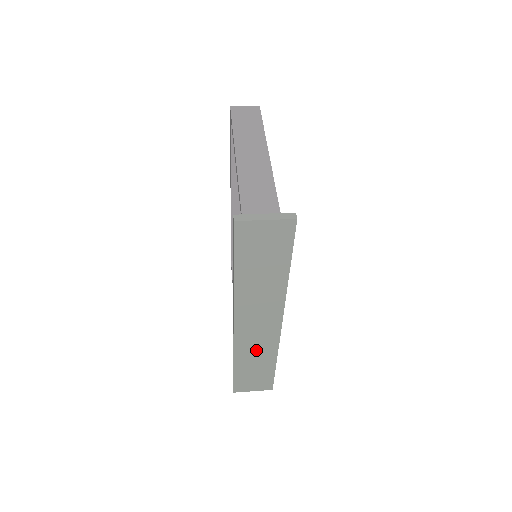
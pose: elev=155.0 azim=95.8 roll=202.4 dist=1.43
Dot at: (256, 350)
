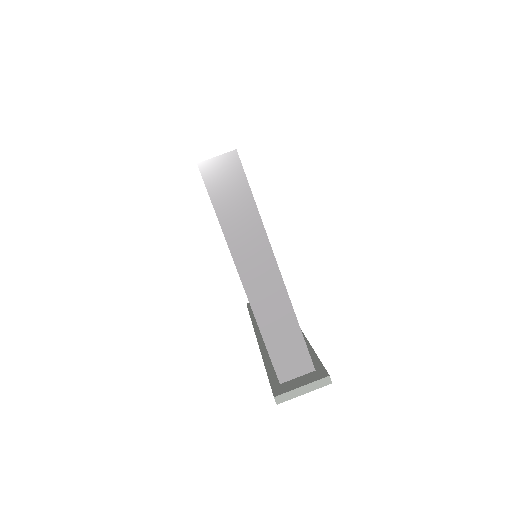
Dot at: occluded
